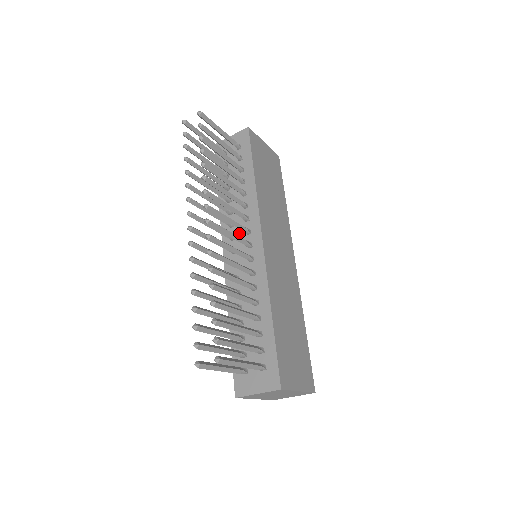
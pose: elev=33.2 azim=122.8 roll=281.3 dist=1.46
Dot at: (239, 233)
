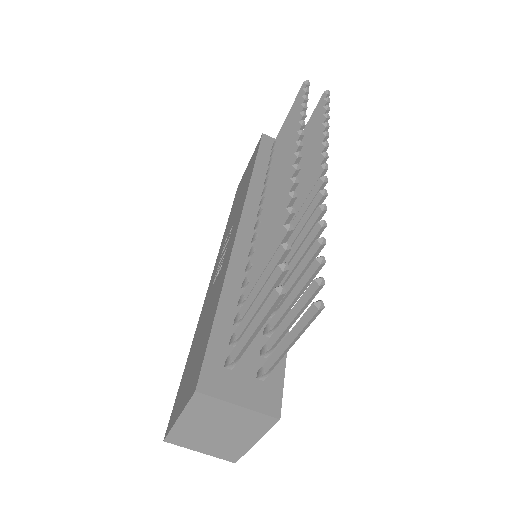
Dot at: occluded
